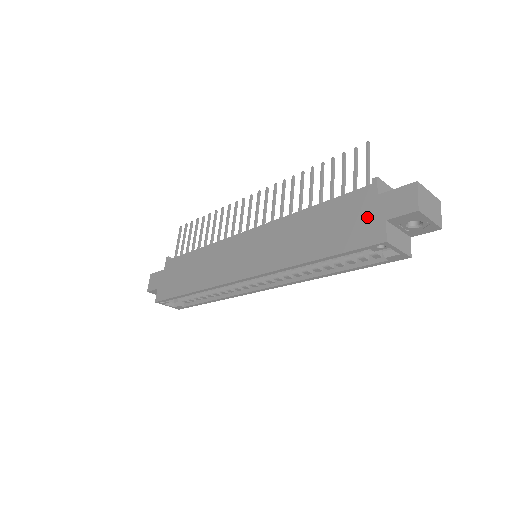
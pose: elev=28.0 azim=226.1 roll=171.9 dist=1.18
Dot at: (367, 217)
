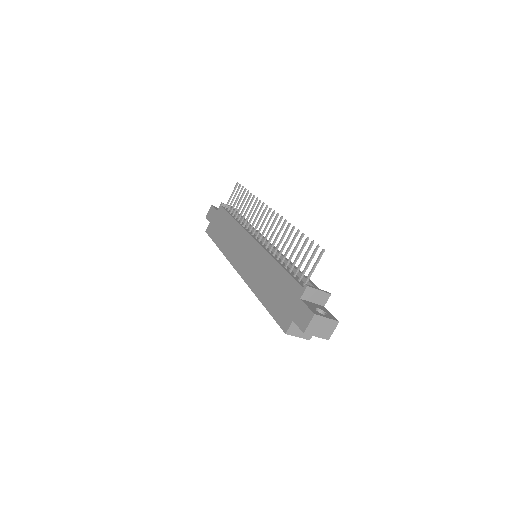
Dot at: (289, 307)
